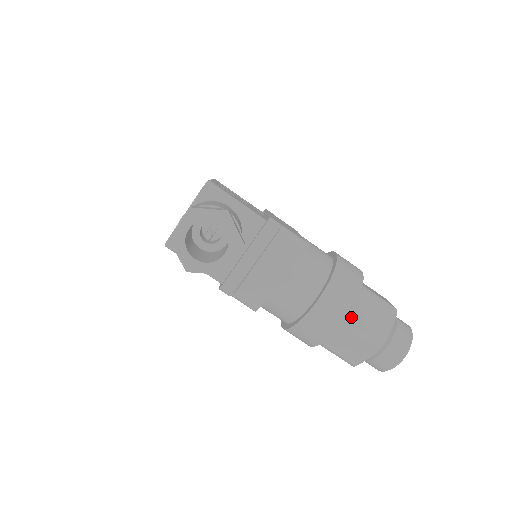
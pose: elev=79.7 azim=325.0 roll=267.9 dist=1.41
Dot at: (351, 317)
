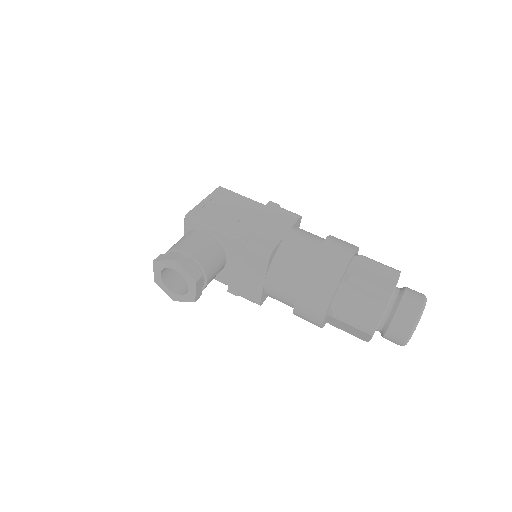
Dot at: (336, 309)
